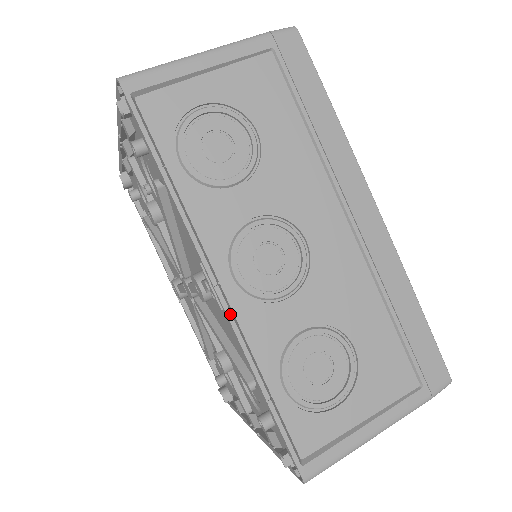
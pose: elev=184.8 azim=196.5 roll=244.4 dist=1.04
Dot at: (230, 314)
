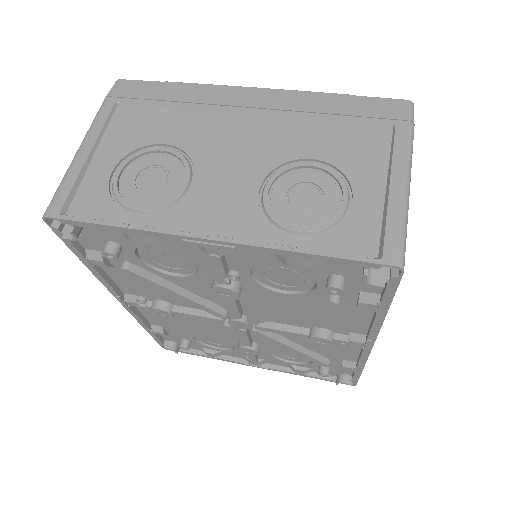
Dot at: (370, 352)
